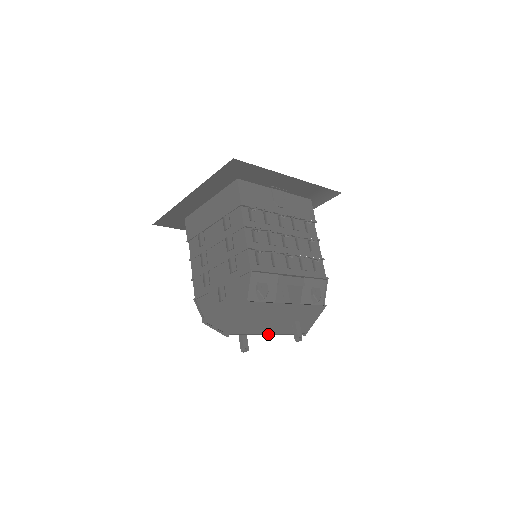
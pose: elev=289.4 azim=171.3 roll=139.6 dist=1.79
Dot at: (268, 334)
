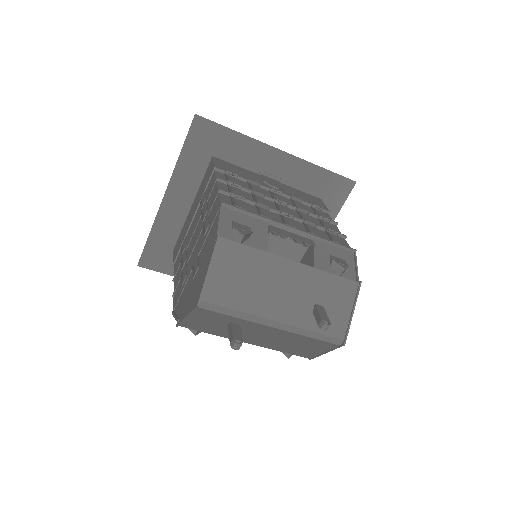
Dot at: (274, 325)
